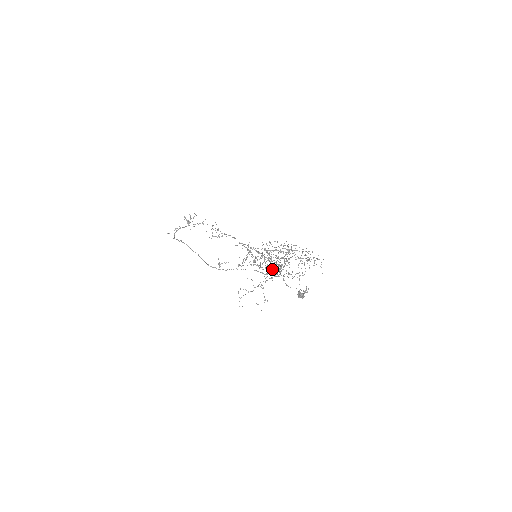
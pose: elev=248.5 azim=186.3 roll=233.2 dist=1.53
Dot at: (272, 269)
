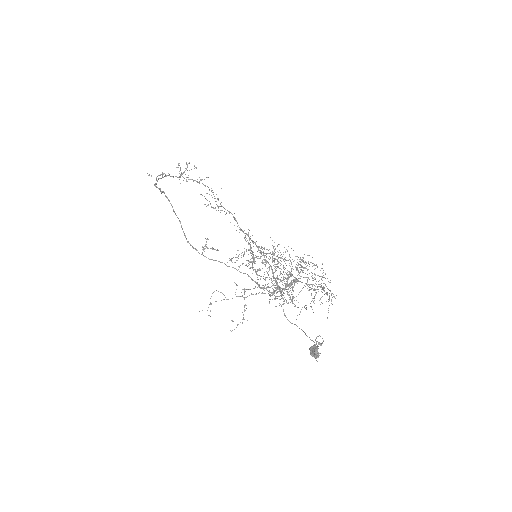
Dot at: (274, 285)
